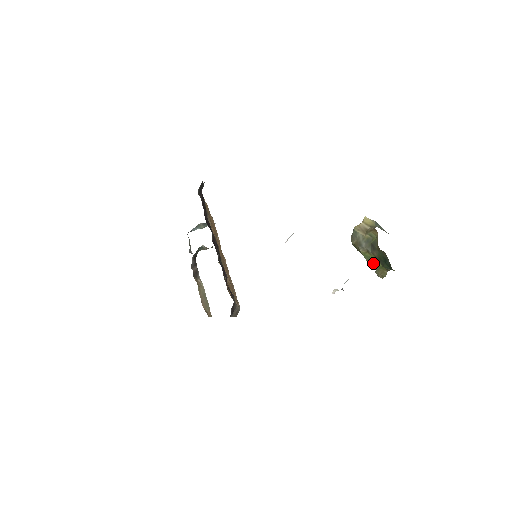
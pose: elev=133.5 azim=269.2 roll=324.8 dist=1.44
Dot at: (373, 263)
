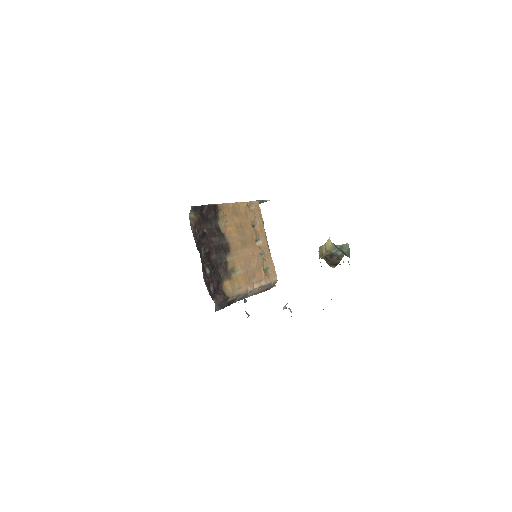
Dot at: occluded
